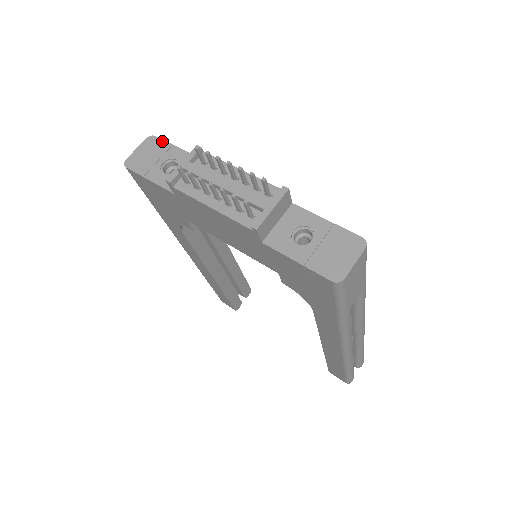
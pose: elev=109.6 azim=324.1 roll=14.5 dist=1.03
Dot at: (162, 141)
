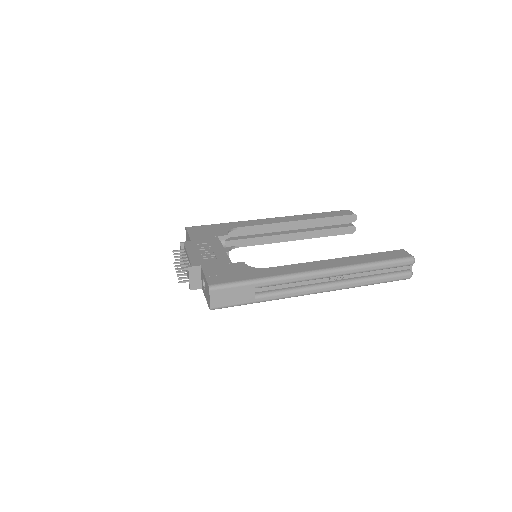
Dot at: (187, 231)
